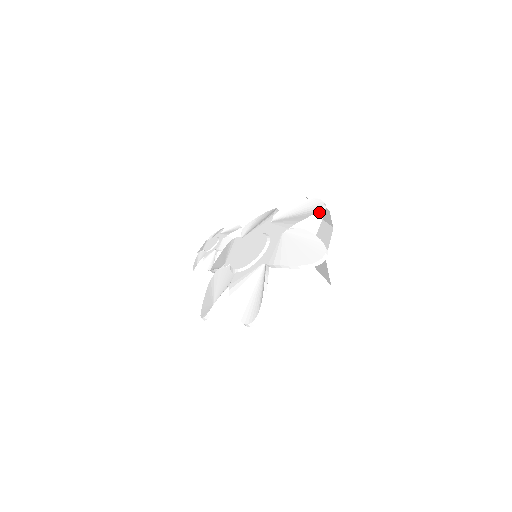
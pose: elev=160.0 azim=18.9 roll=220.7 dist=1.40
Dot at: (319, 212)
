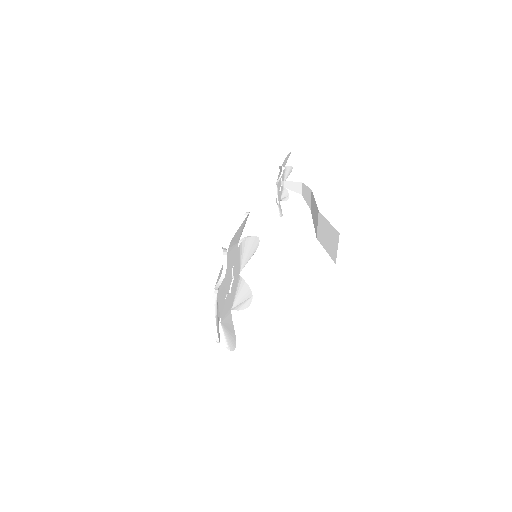
Dot at: (222, 277)
